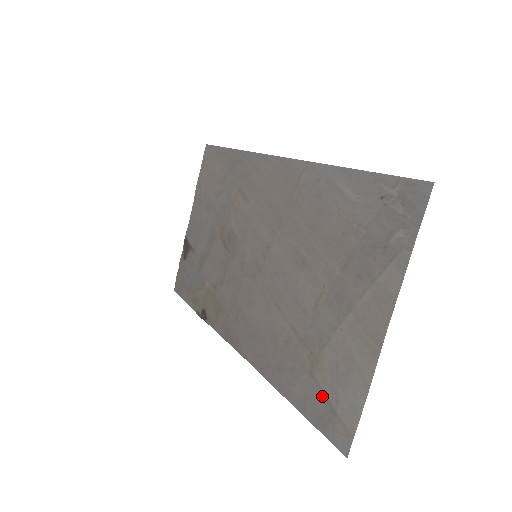
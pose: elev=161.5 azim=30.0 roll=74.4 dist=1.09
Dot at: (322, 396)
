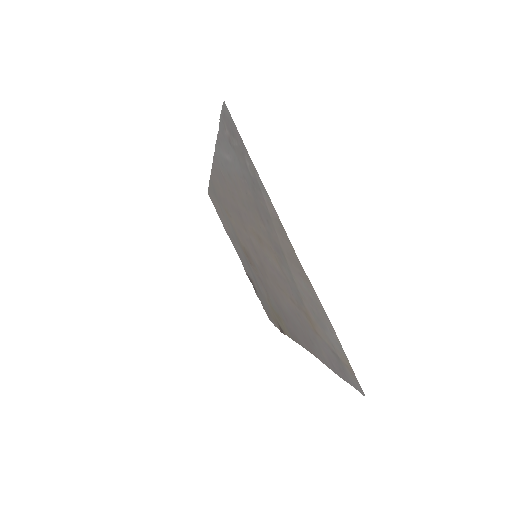
Dot at: (328, 348)
